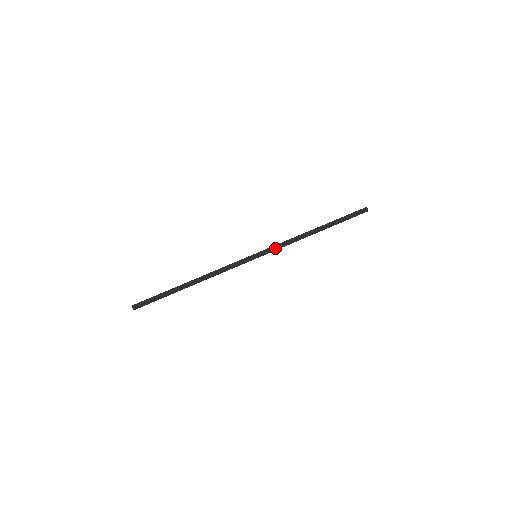
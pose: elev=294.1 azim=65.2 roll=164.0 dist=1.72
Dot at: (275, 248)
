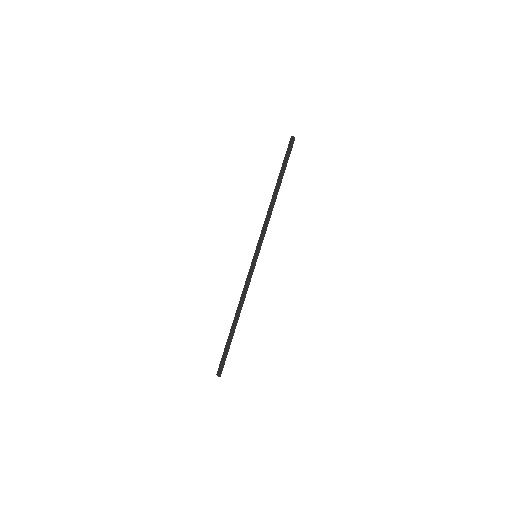
Dot at: (262, 237)
